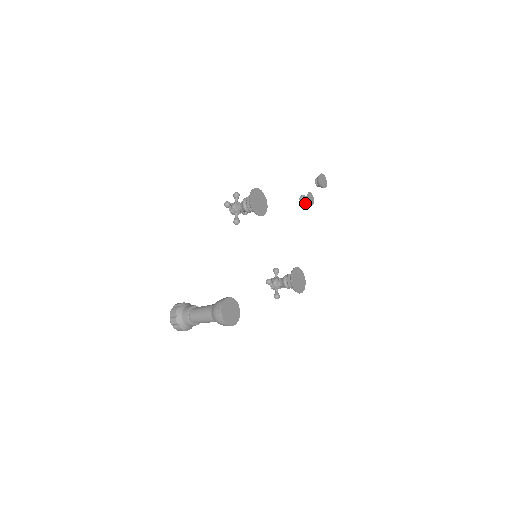
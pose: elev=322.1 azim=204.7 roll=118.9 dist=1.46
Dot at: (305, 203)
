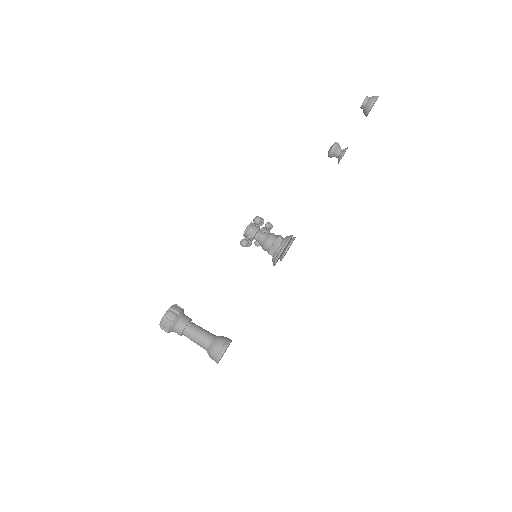
Dot at: occluded
